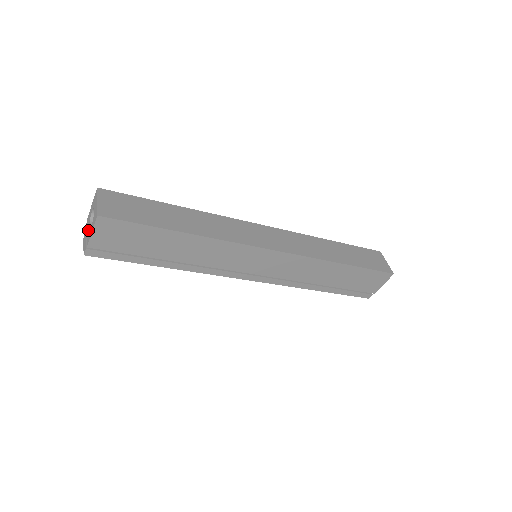
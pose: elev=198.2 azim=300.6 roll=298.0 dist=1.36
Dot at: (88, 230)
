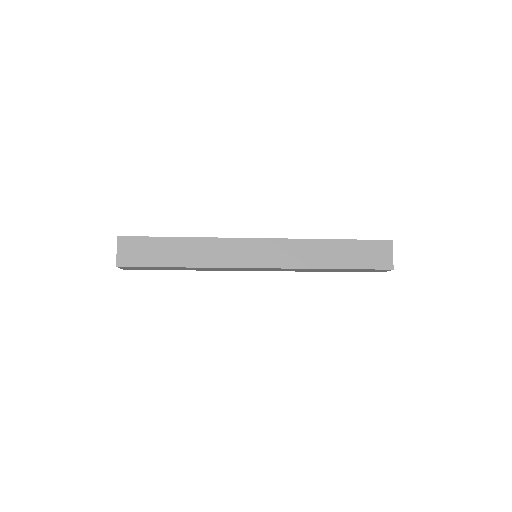
Dot at: occluded
